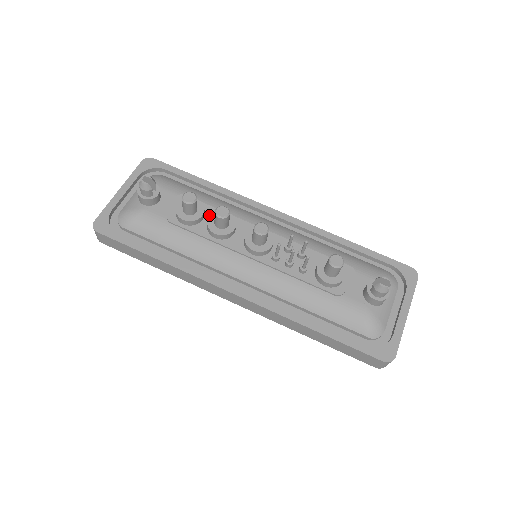
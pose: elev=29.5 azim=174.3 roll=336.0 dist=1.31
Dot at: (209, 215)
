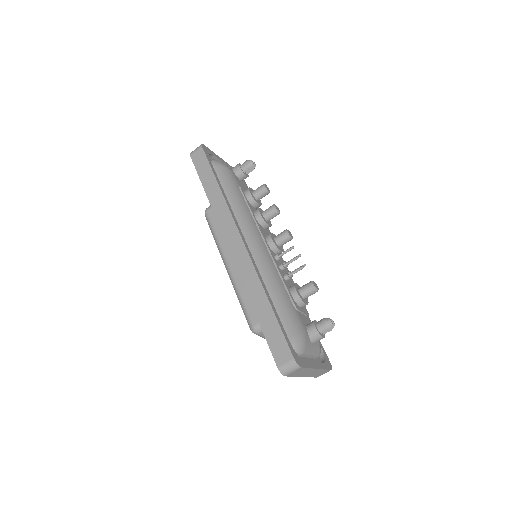
Dot at: occluded
